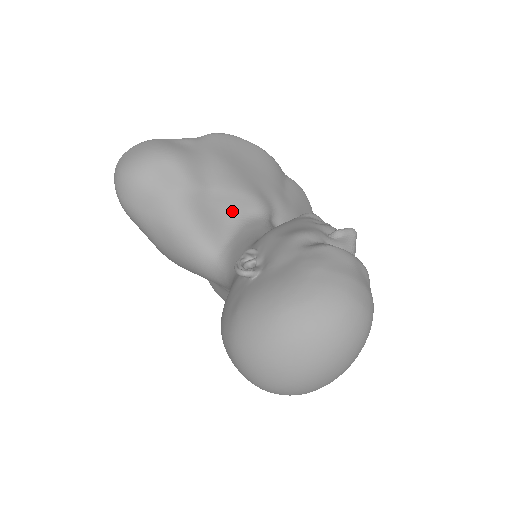
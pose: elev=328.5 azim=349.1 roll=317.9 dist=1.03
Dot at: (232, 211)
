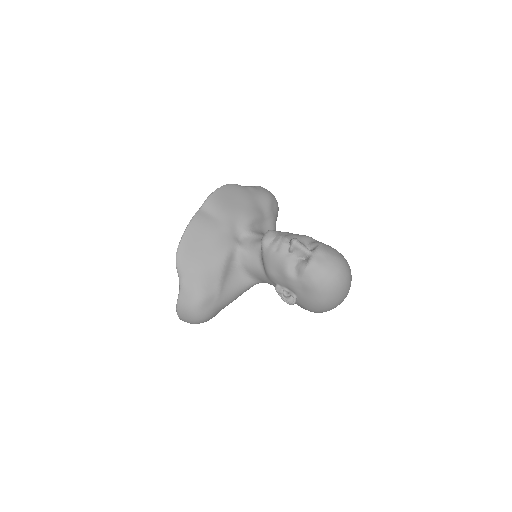
Dot at: (232, 268)
